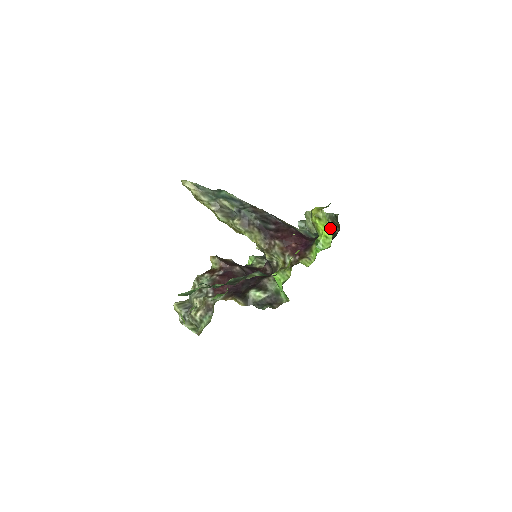
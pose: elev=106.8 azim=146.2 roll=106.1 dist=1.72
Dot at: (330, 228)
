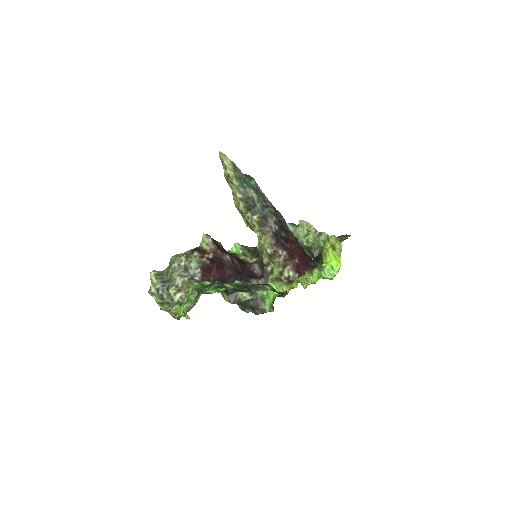
Dot at: (340, 262)
